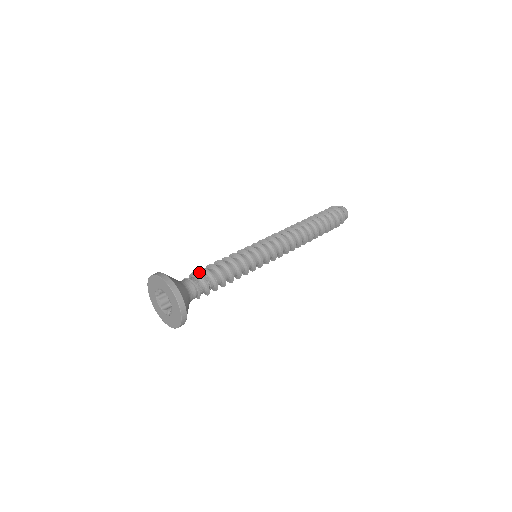
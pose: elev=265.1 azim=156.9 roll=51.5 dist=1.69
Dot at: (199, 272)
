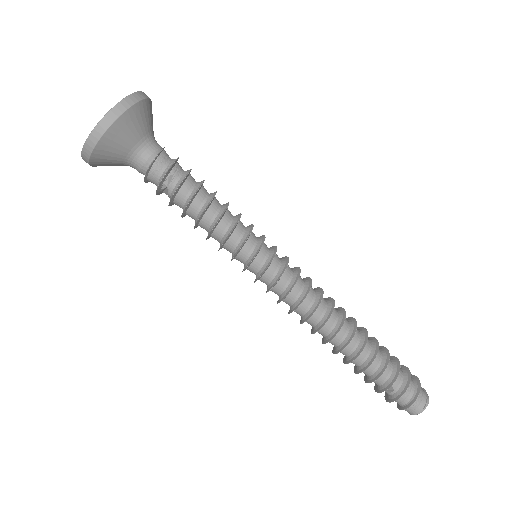
Dot at: occluded
